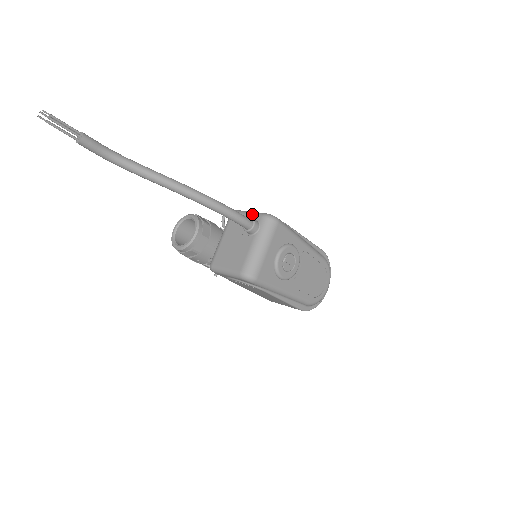
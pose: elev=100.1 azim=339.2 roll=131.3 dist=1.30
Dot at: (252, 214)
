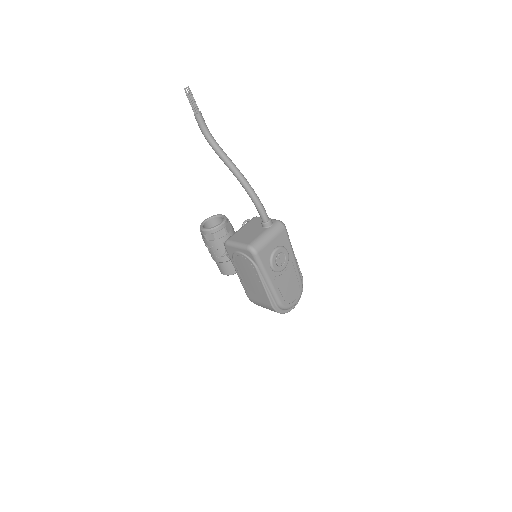
Dot at: occluded
